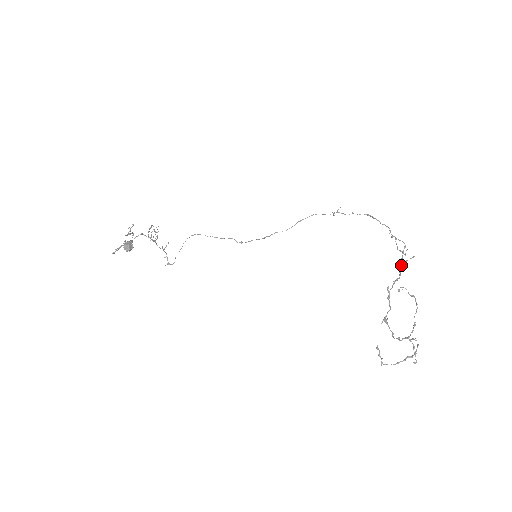
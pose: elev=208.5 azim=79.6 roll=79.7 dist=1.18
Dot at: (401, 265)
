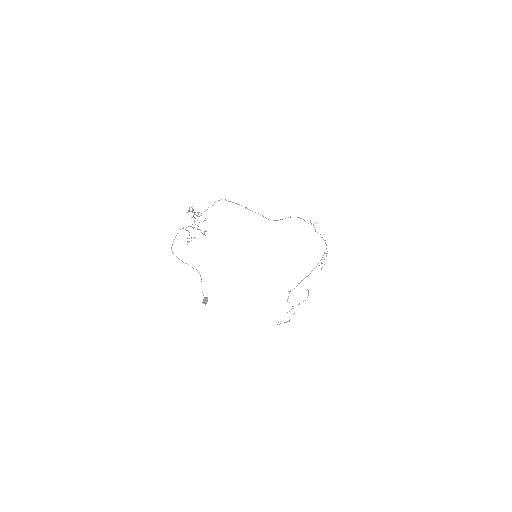
Dot at: occluded
